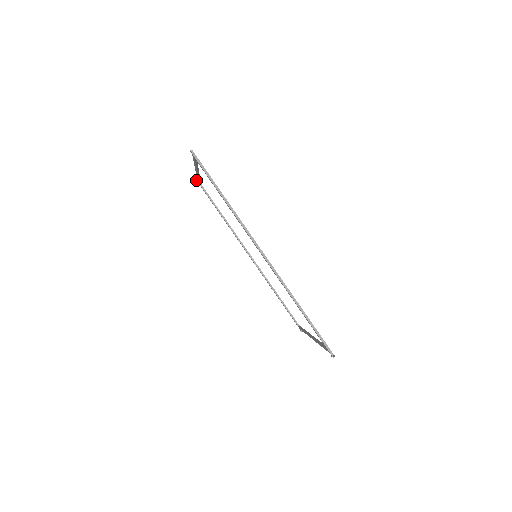
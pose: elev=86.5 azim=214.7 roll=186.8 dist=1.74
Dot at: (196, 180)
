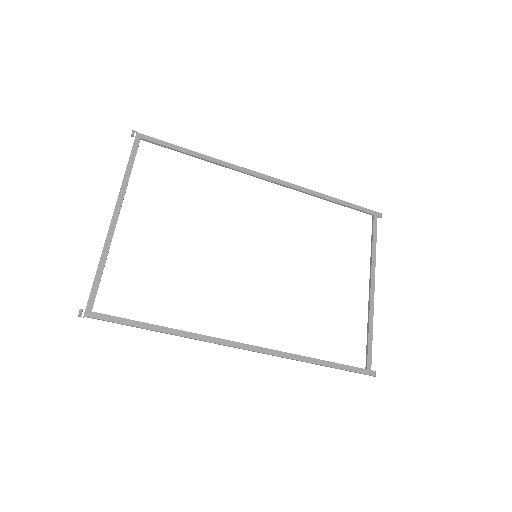
Dot at: (132, 133)
